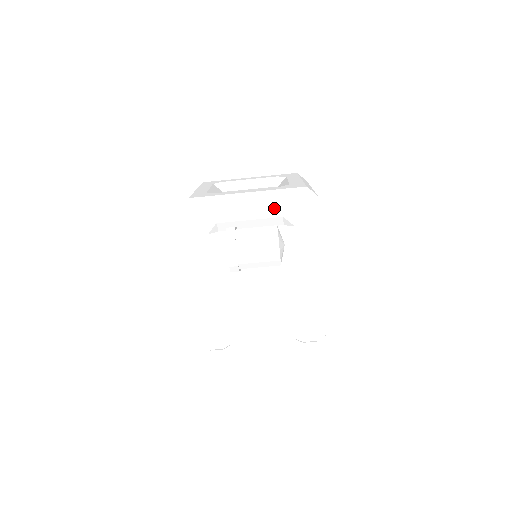
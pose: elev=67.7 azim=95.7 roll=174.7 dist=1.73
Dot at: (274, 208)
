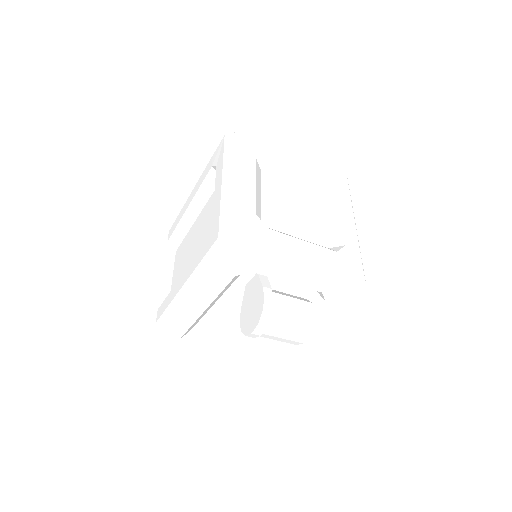
Dot at: (320, 284)
